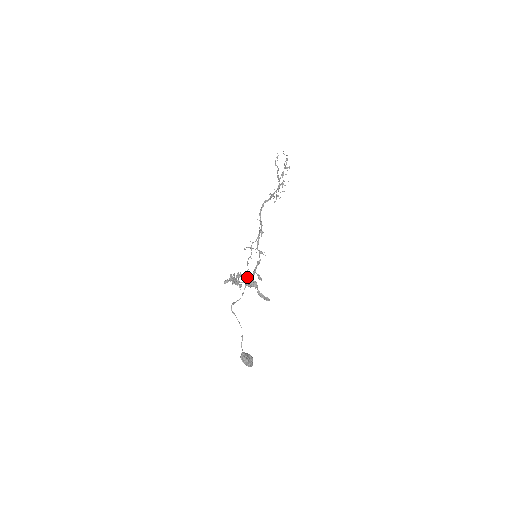
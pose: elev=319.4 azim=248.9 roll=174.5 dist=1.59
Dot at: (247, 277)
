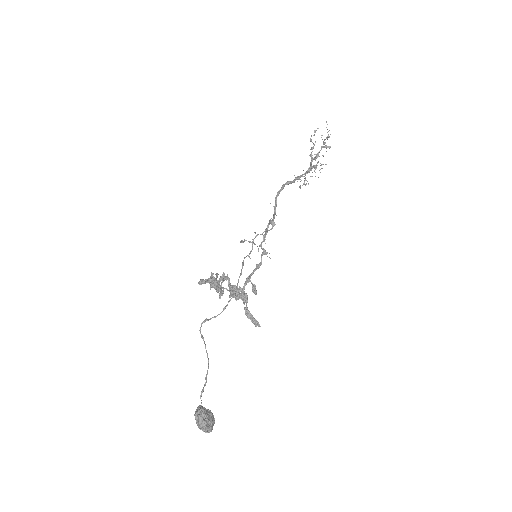
Dot at: (237, 284)
